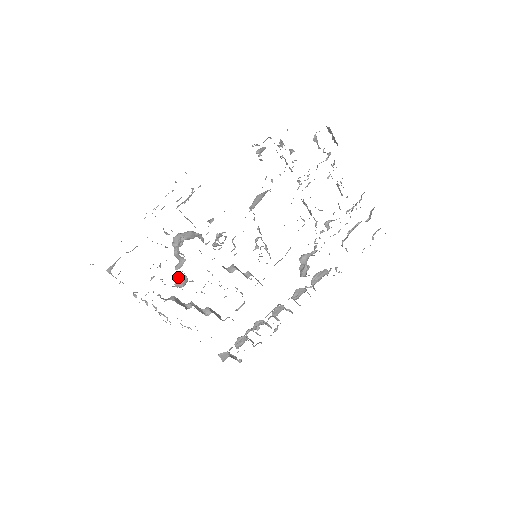
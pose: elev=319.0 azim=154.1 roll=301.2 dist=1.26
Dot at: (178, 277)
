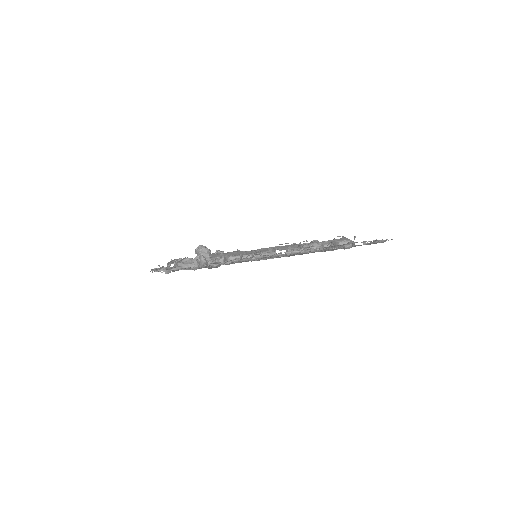
Dot at: occluded
